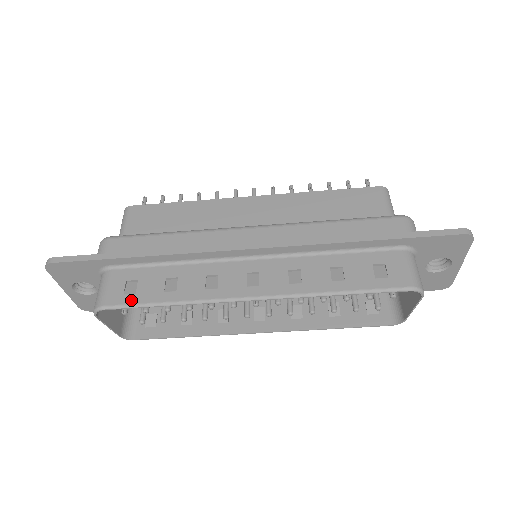
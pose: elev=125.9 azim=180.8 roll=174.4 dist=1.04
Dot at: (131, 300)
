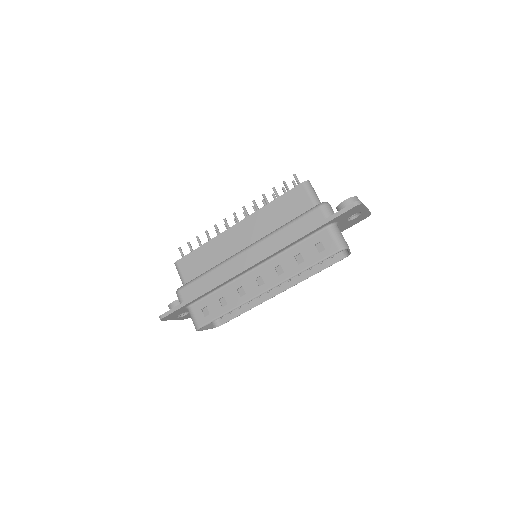
Dot at: (210, 319)
